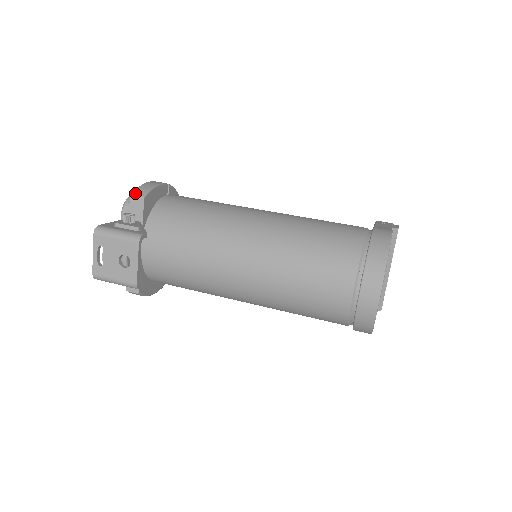
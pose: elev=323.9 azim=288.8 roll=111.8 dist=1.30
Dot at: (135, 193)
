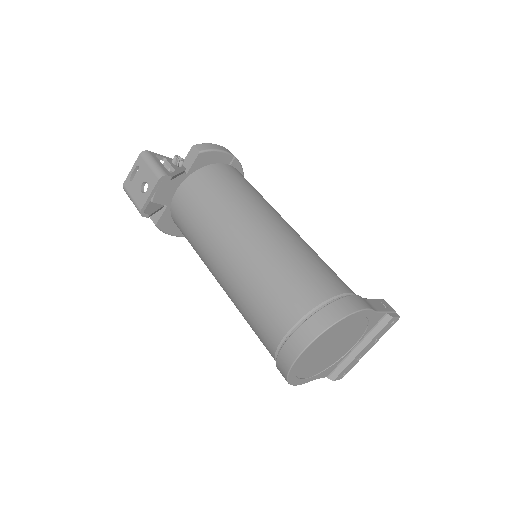
Dot at: (197, 145)
